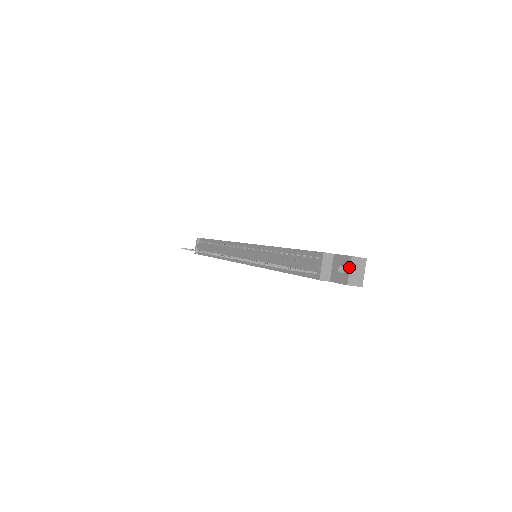
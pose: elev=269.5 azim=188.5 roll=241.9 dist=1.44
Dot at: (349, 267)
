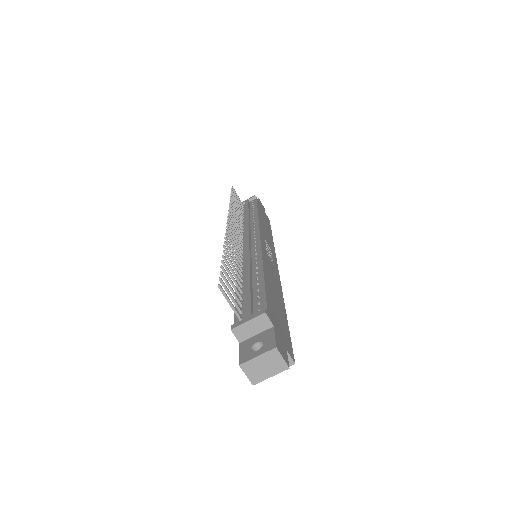
Dot at: (262, 353)
